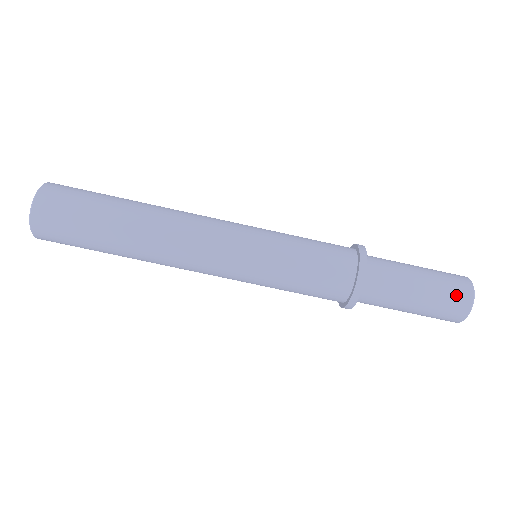
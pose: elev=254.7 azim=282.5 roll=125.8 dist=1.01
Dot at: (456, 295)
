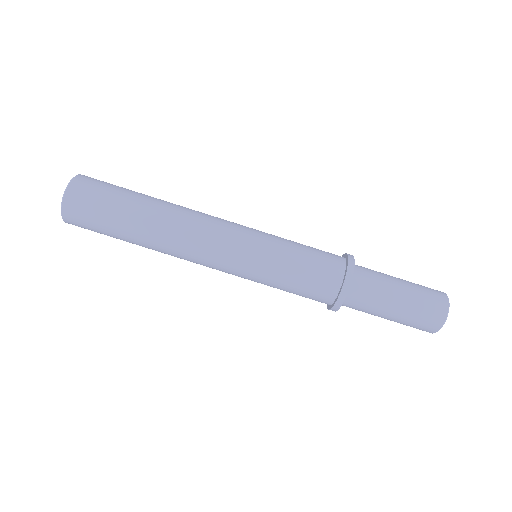
Dot at: (433, 296)
